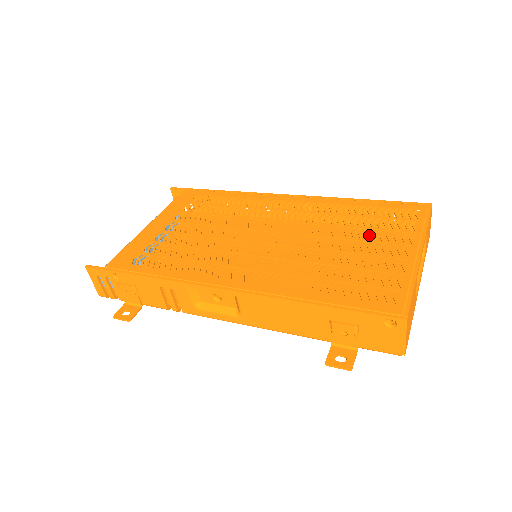
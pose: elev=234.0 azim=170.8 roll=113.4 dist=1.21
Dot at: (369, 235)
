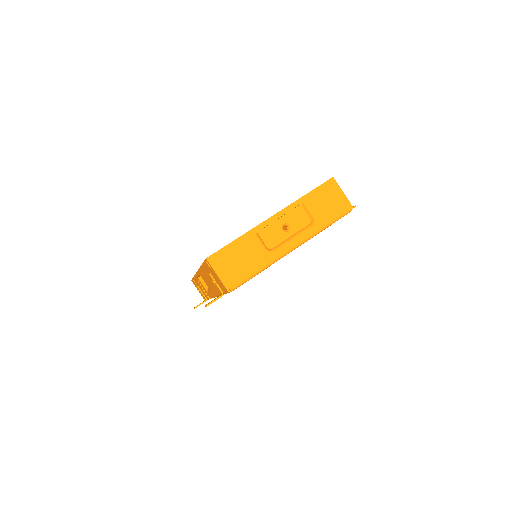
Dot at: occluded
